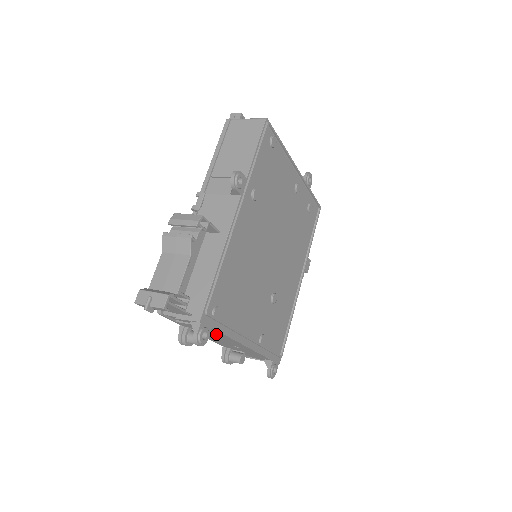
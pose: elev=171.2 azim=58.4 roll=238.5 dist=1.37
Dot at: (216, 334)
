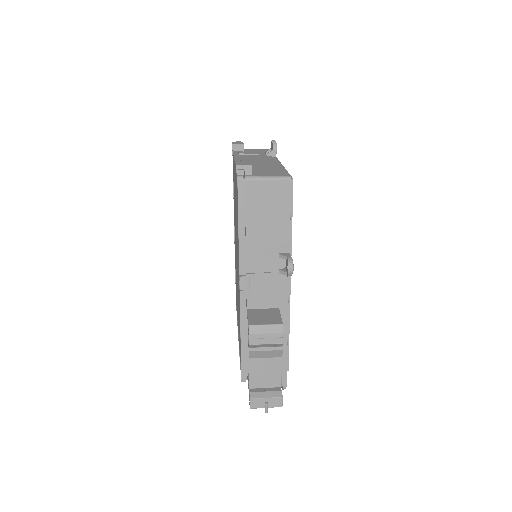
Dot at: occluded
